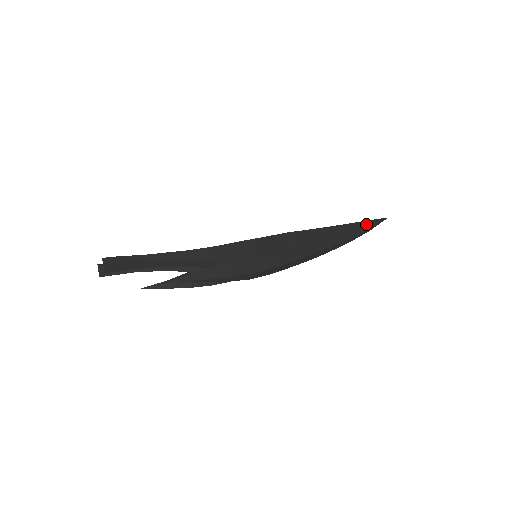
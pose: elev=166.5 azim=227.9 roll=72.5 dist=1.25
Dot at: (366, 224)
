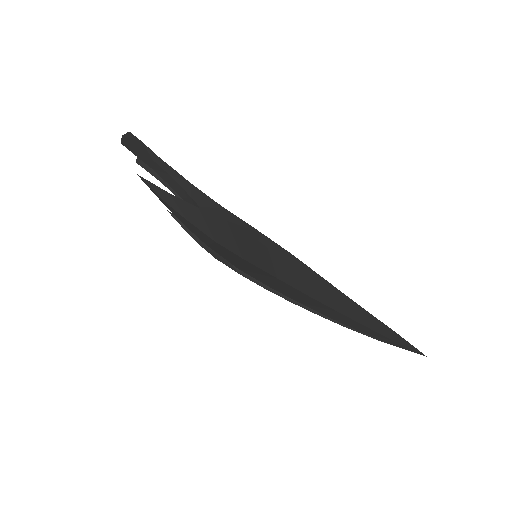
Dot at: (388, 331)
